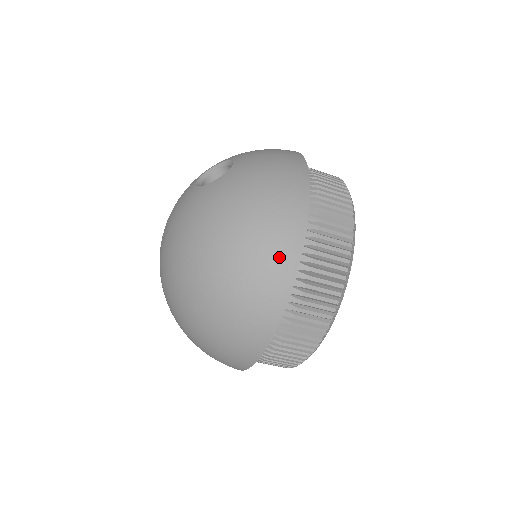
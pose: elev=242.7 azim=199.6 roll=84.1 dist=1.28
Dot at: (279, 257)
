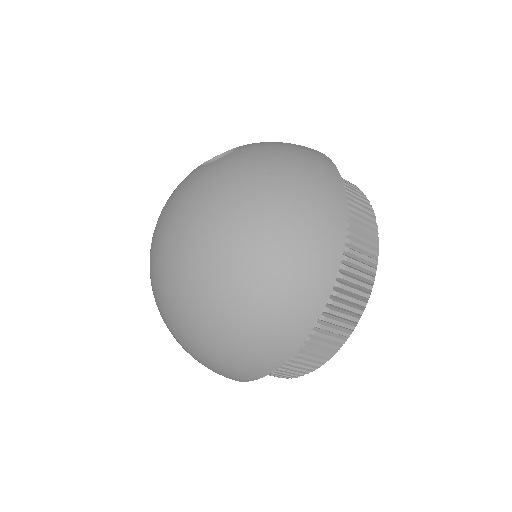
Dot at: (328, 196)
